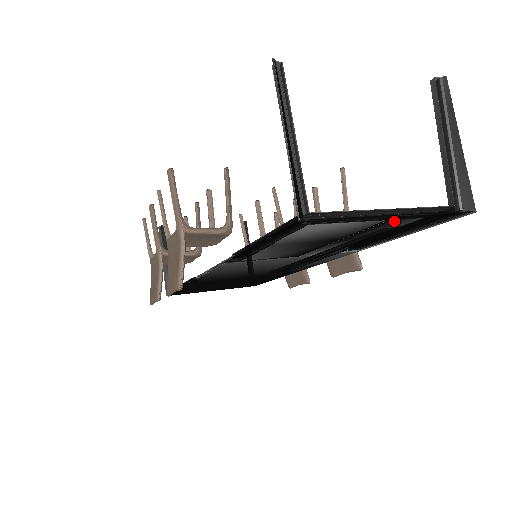
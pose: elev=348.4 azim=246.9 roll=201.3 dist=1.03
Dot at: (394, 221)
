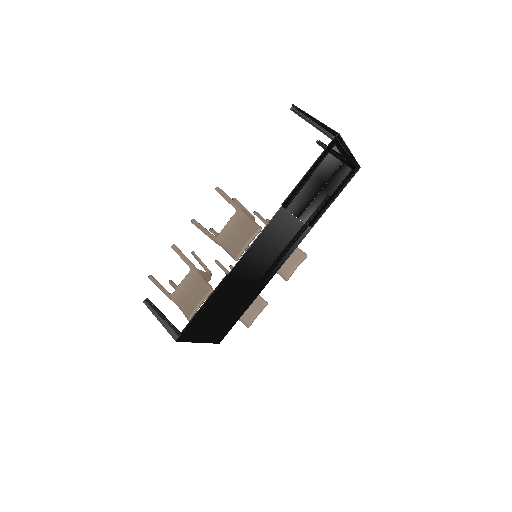
Dot at: (347, 161)
